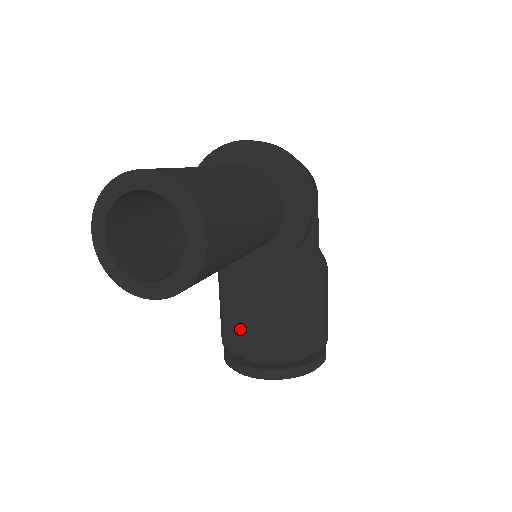
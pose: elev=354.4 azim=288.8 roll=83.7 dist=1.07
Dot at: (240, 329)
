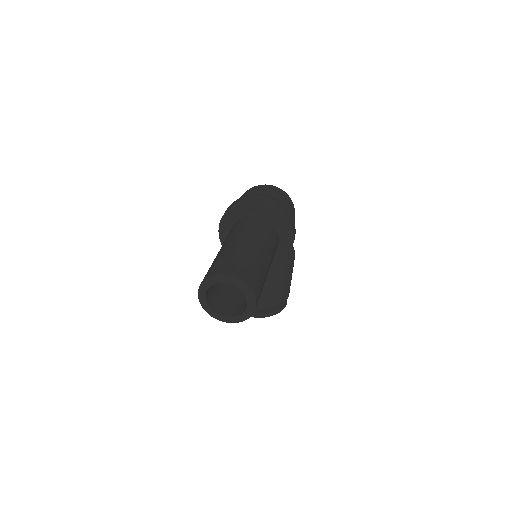
Dot at: occluded
